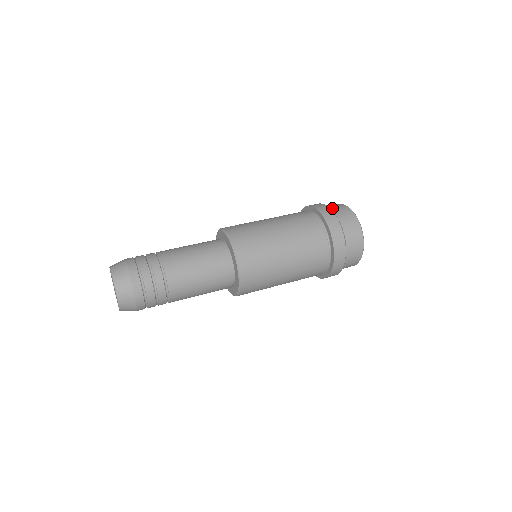
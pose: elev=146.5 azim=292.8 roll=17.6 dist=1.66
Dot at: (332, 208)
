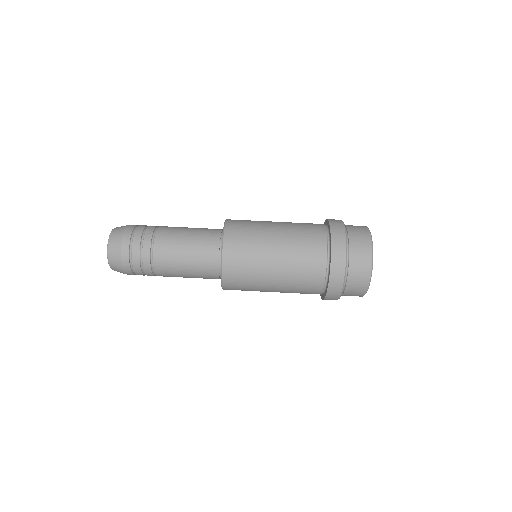
Dot at: (351, 281)
